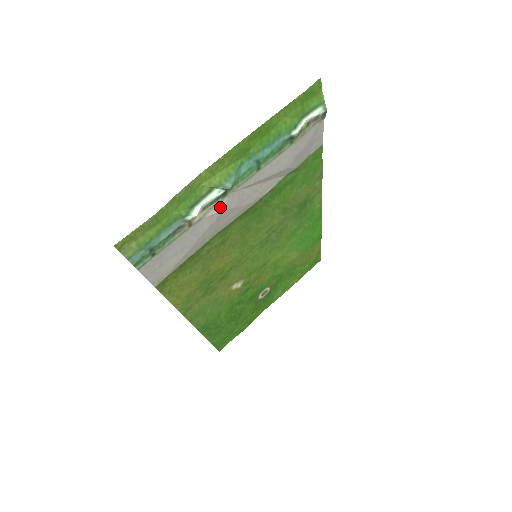
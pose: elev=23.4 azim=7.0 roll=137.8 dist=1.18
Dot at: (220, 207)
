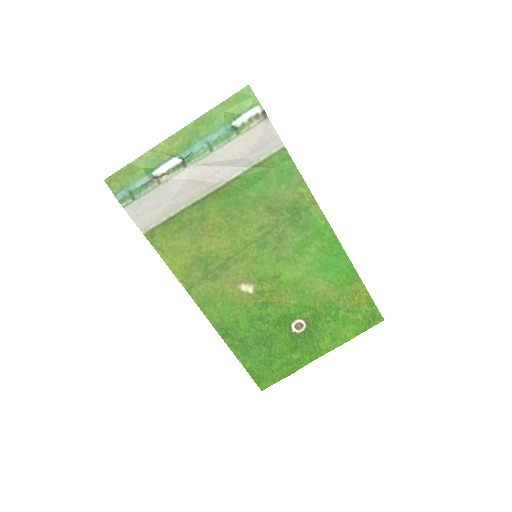
Dot at: (184, 175)
